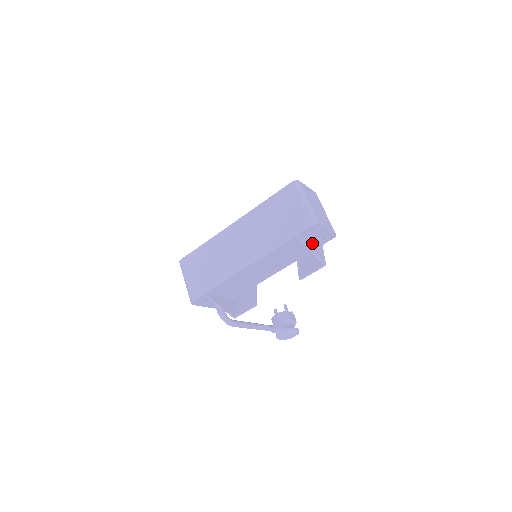
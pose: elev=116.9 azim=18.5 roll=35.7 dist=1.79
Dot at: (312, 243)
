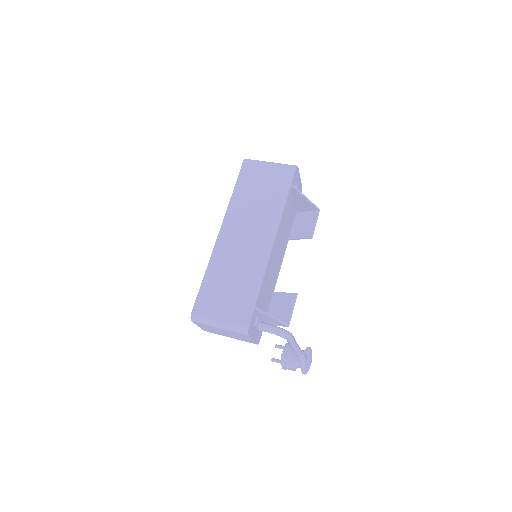
Dot at: (296, 200)
